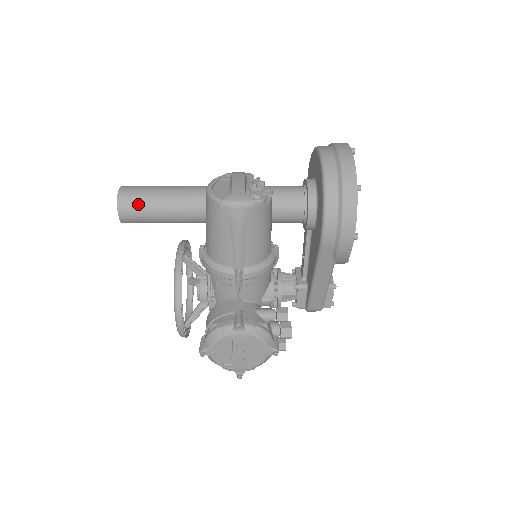
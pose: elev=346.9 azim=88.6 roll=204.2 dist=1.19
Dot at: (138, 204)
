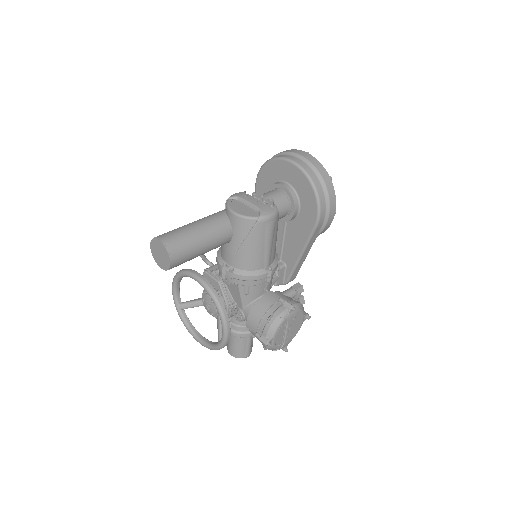
Dot at: (185, 247)
